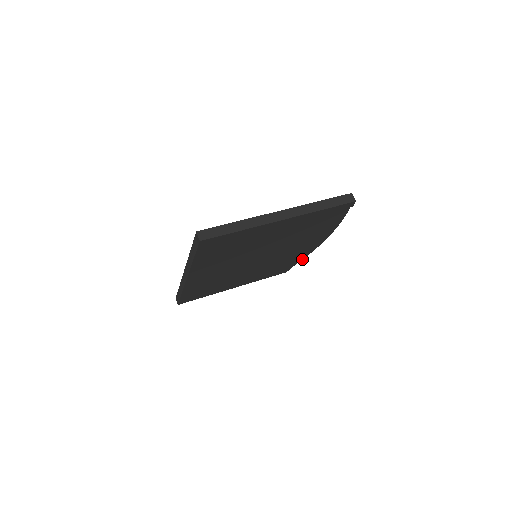
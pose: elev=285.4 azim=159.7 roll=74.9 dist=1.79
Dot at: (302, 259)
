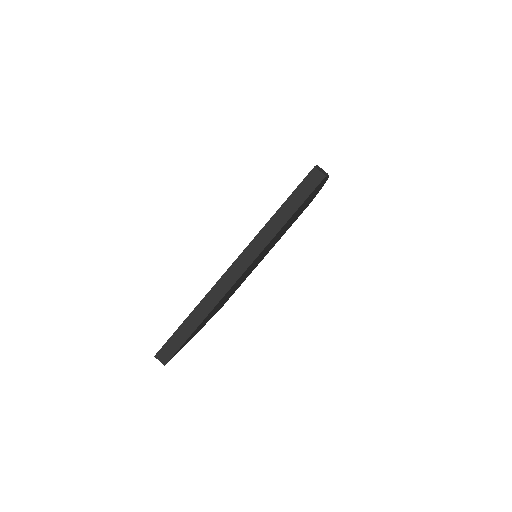
Dot at: occluded
